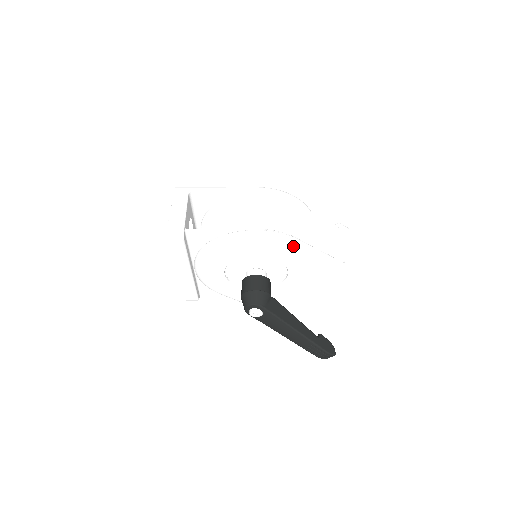
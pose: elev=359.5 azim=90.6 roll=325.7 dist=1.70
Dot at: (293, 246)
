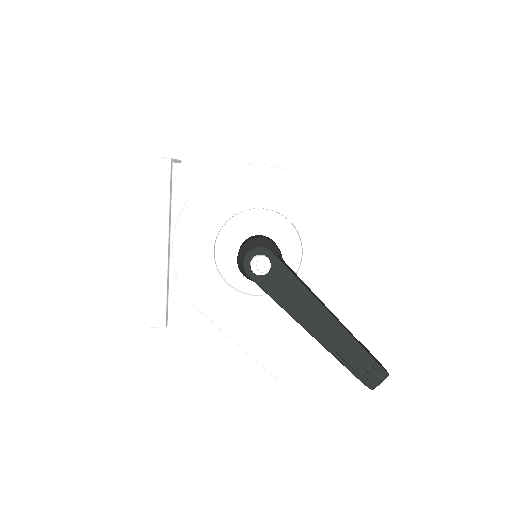
Dot at: (311, 190)
